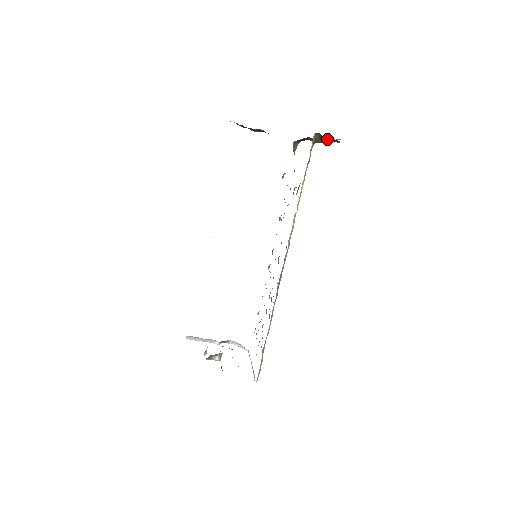
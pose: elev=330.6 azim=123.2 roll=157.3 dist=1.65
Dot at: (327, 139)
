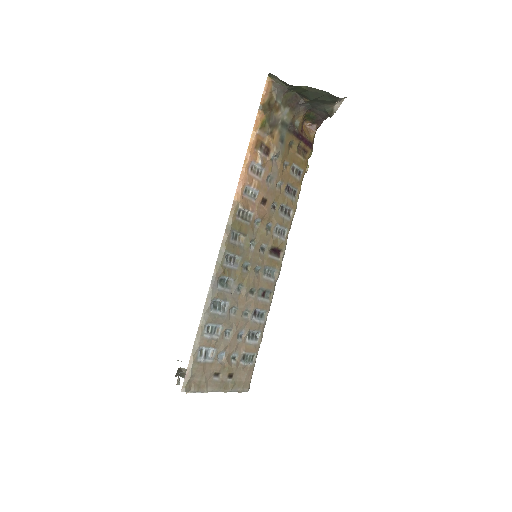
Dot at: (309, 92)
